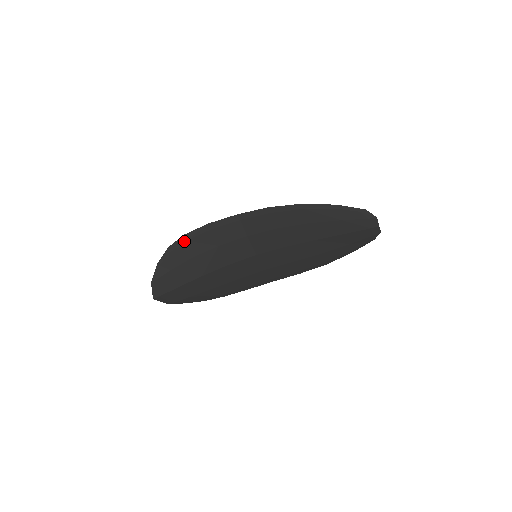
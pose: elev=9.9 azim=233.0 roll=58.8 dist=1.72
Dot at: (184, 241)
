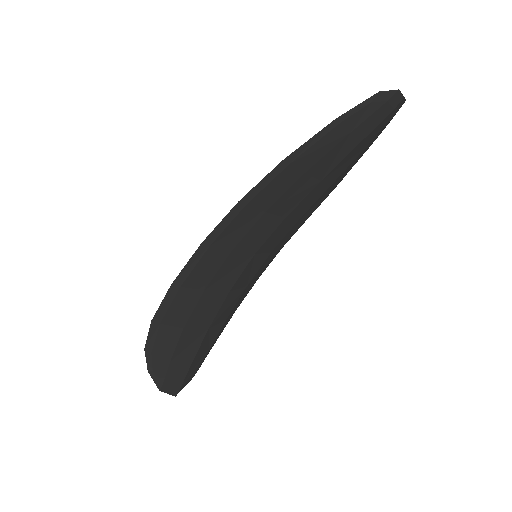
Dot at: (158, 326)
